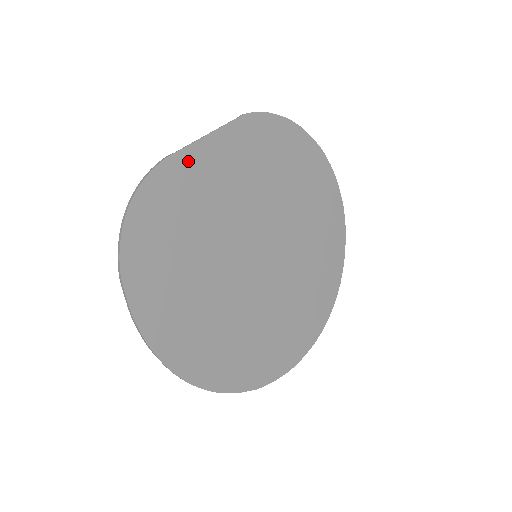
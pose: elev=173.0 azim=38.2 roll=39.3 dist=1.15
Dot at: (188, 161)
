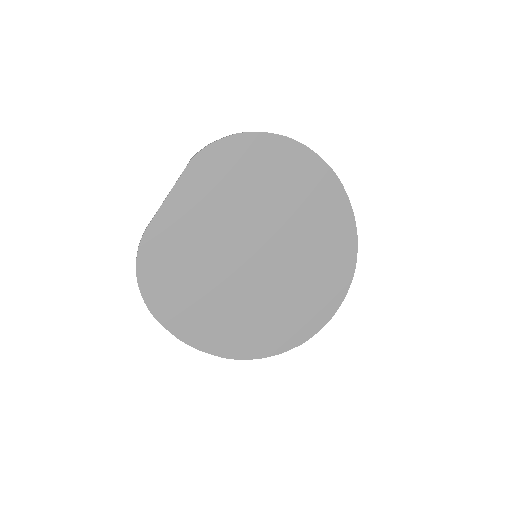
Dot at: (163, 222)
